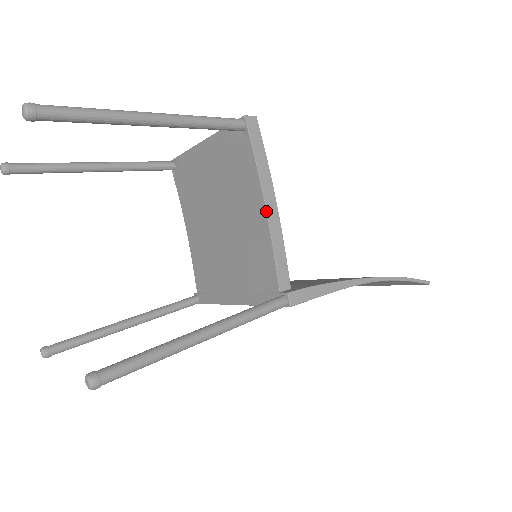
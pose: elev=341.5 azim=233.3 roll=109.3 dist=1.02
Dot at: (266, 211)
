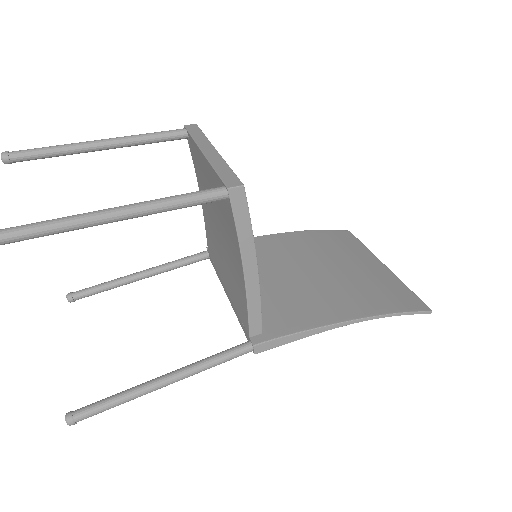
Dot at: (244, 276)
